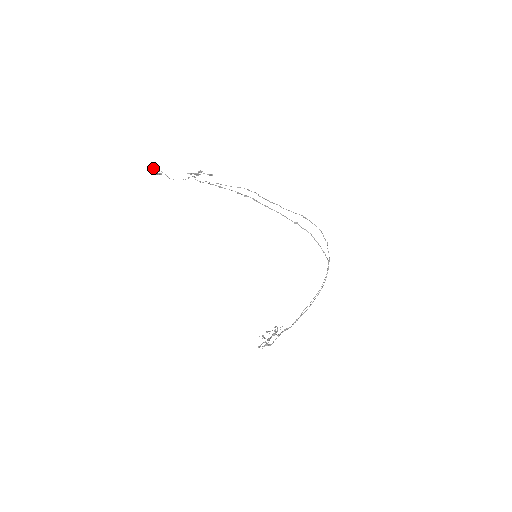
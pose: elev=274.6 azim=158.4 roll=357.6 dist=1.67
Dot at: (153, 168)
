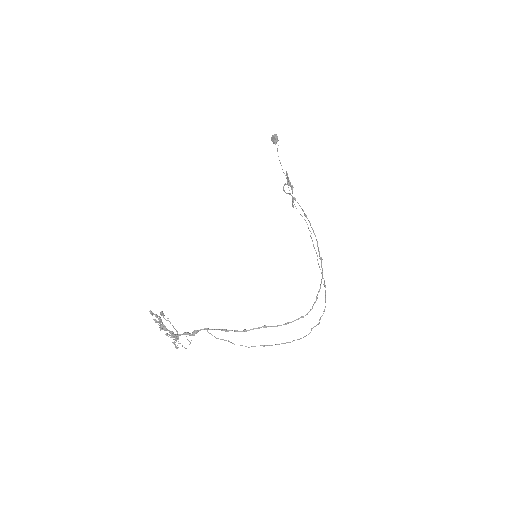
Dot at: occluded
